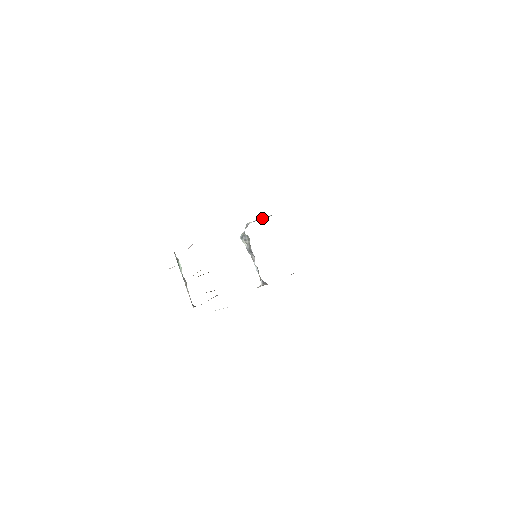
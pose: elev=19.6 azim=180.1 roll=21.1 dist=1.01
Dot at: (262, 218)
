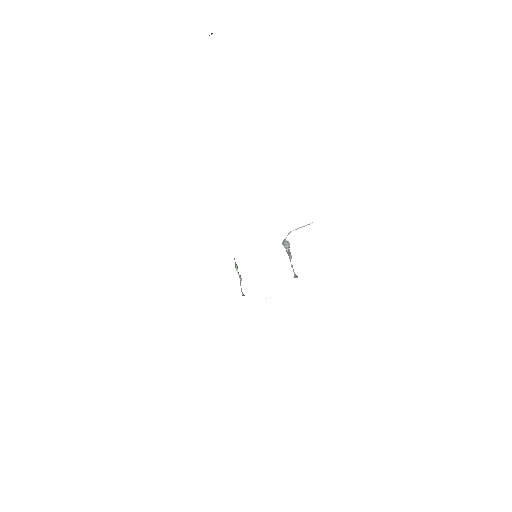
Dot at: (303, 226)
